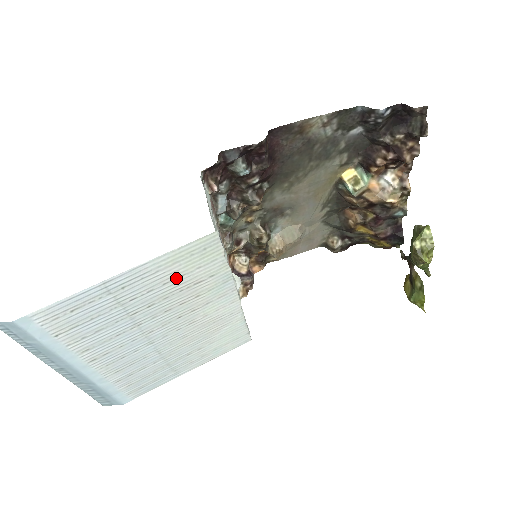
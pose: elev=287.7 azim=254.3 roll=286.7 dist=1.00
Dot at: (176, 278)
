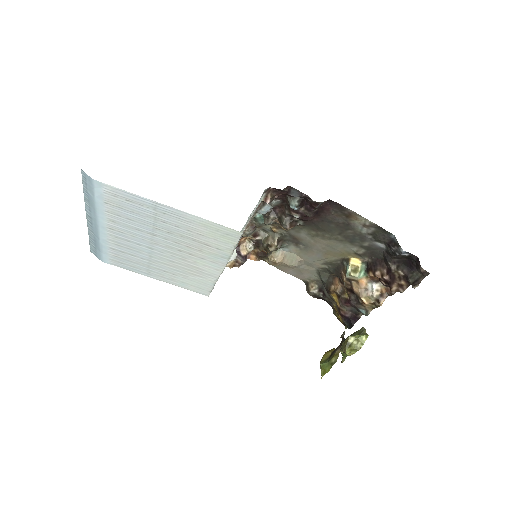
Dot at: (197, 233)
